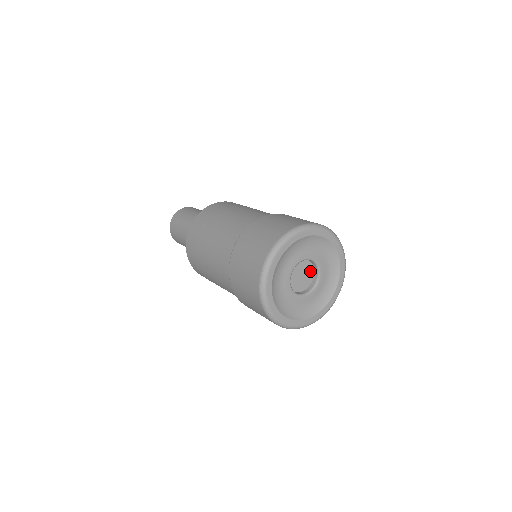
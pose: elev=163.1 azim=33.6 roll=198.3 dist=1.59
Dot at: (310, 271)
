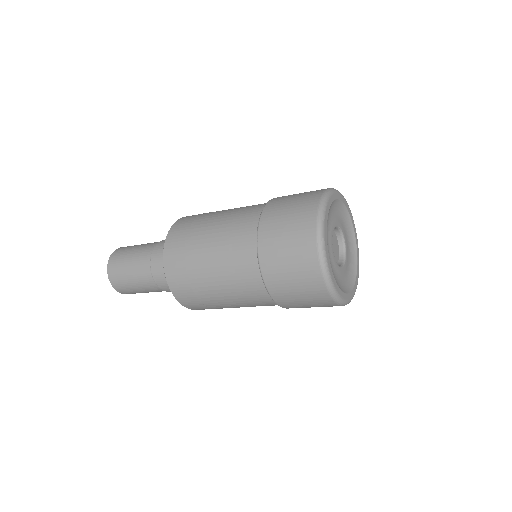
Dot at: (337, 249)
